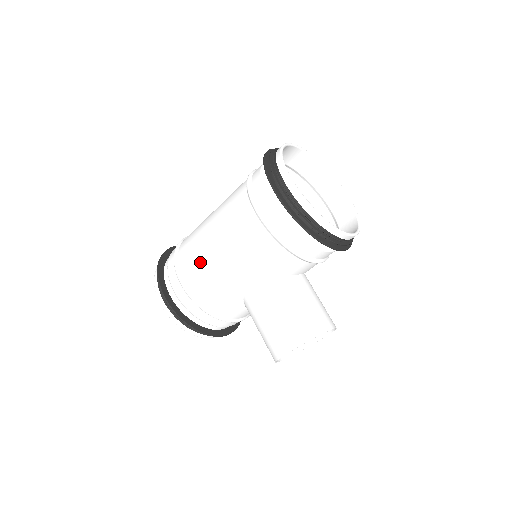
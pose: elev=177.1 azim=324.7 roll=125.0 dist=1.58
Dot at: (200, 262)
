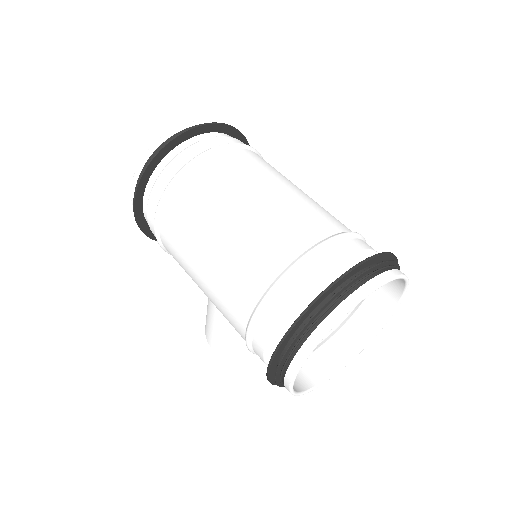
Dot at: (179, 250)
